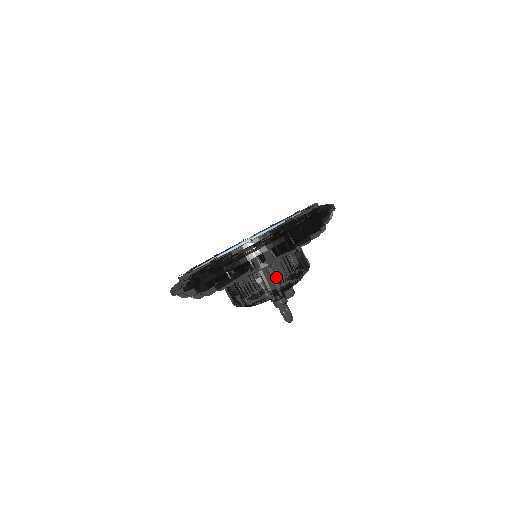
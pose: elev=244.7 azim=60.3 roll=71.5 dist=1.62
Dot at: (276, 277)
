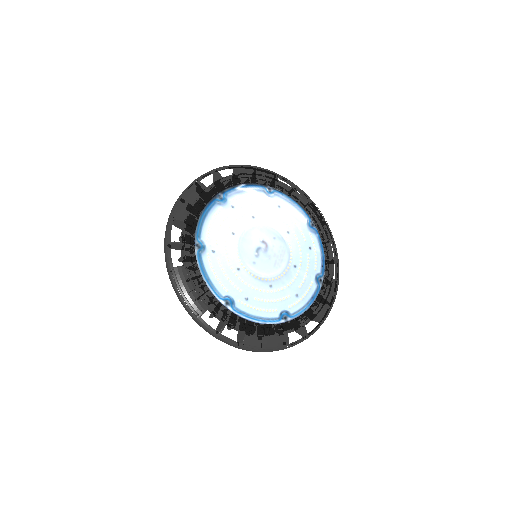
Dot at: occluded
